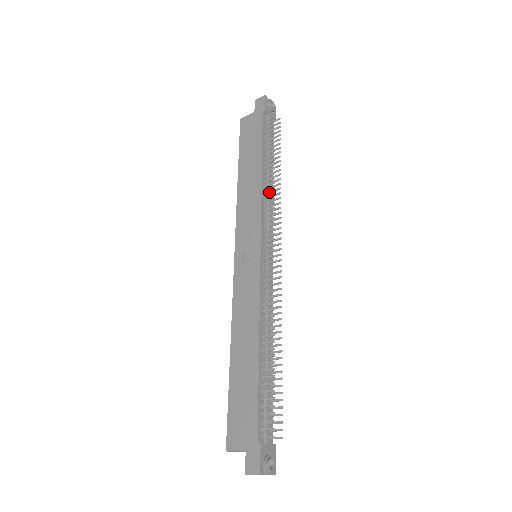
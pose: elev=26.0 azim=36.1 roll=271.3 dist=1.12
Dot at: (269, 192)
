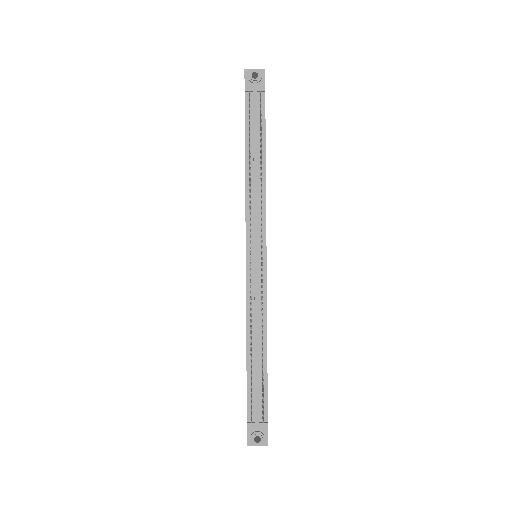
Dot at: (254, 190)
